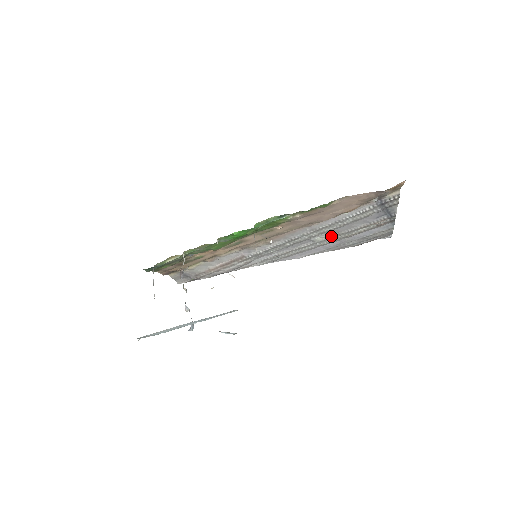
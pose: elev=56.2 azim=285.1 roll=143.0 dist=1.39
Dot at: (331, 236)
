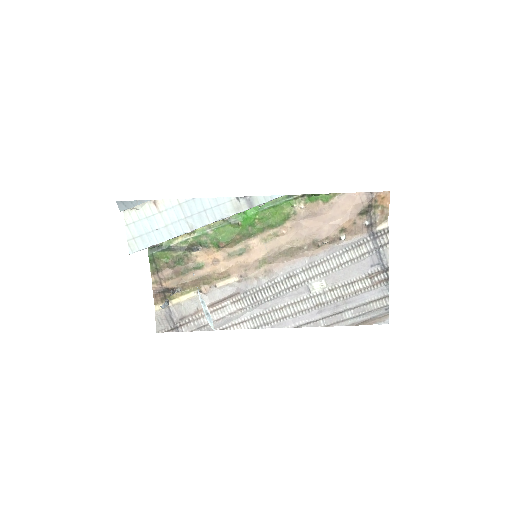
Dot at: (328, 288)
